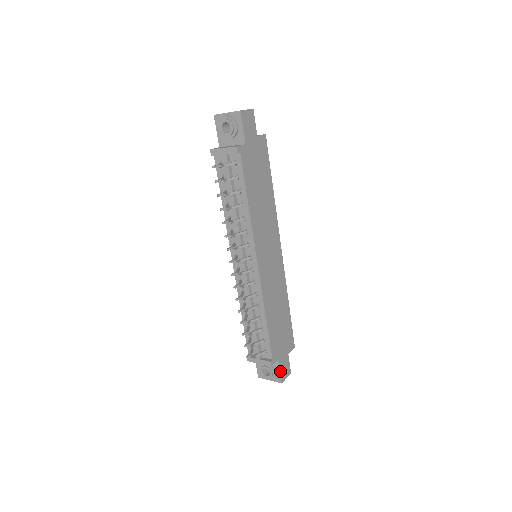
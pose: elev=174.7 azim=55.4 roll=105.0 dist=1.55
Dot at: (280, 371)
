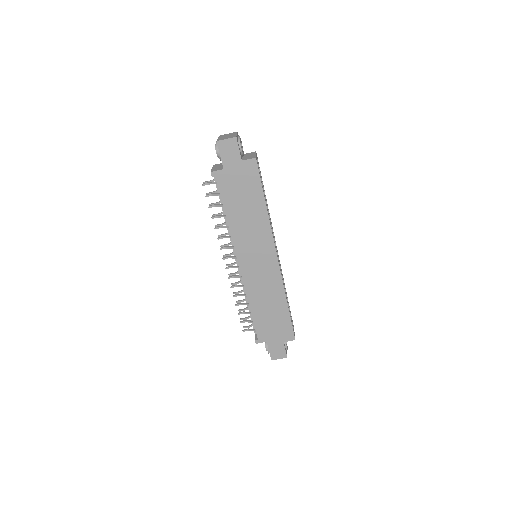
Dot at: (270, 351)
